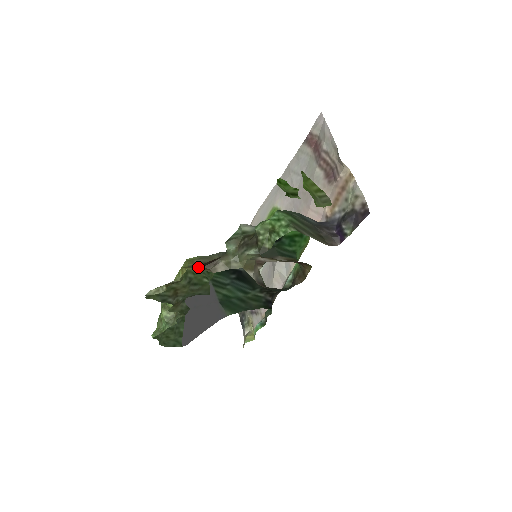
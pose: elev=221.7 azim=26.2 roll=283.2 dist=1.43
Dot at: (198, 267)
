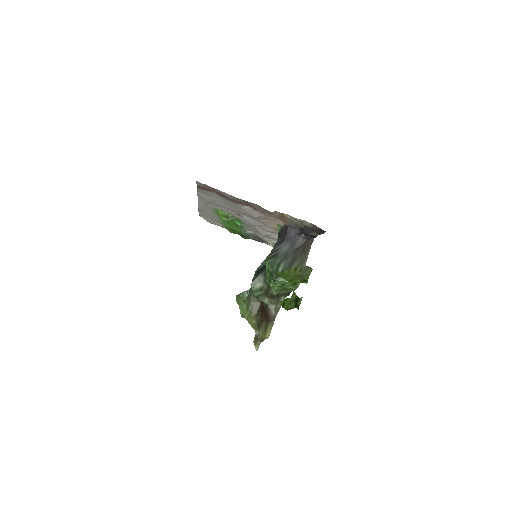
Dot at: (268, 328)
